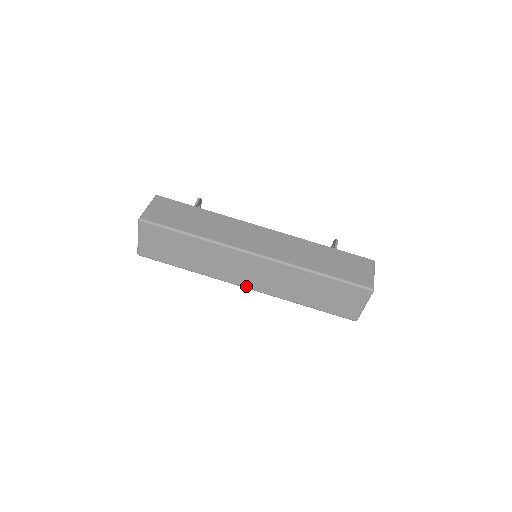
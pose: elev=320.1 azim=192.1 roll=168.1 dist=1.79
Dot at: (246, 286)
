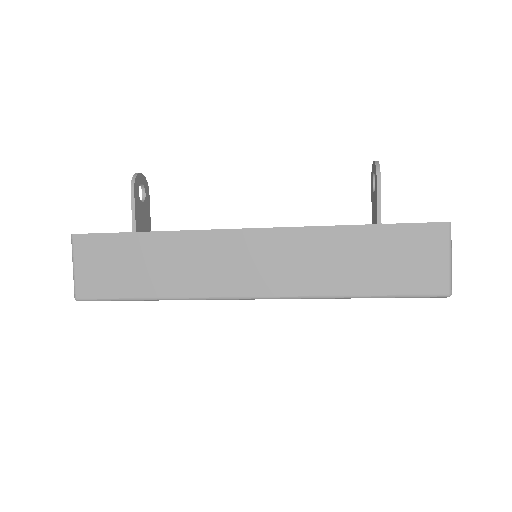
Dot at: occluded
